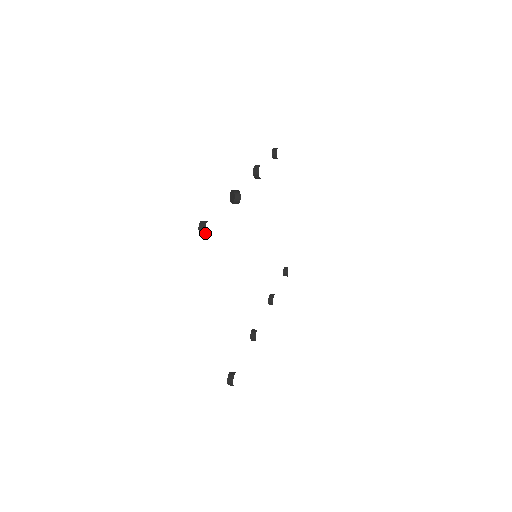
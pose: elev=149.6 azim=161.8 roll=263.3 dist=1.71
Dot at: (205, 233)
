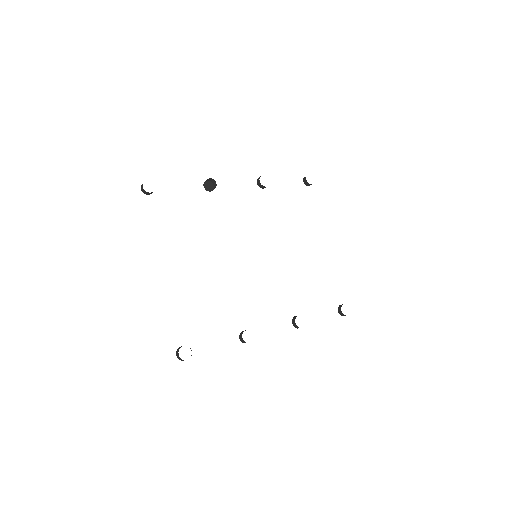
Dot at: occluded
